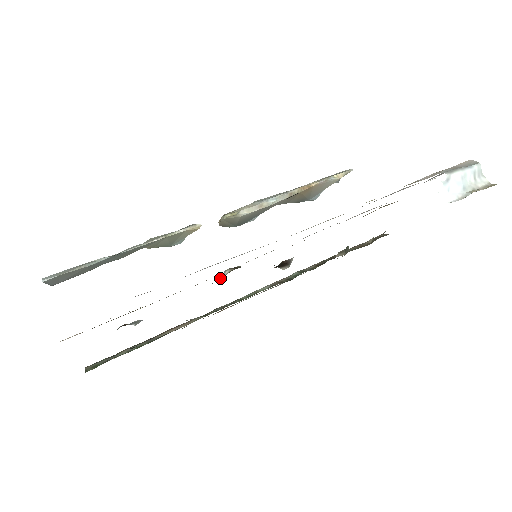
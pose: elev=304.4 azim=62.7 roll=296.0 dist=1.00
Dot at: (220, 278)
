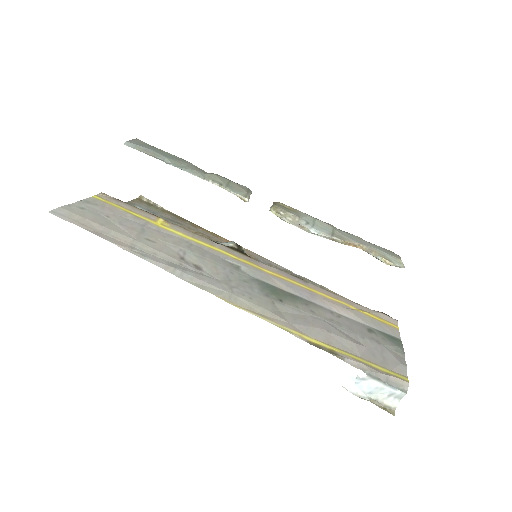
Dot at: (224, 243)
